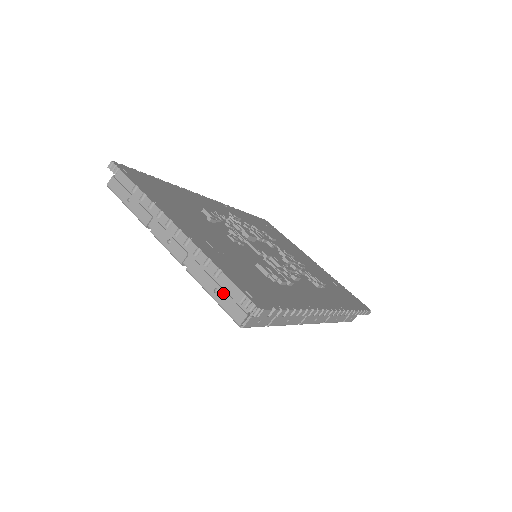
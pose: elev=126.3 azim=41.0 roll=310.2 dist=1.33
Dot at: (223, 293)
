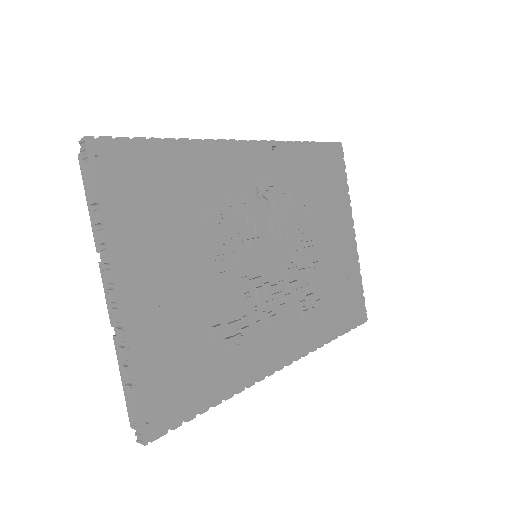
Dot at: occluded
